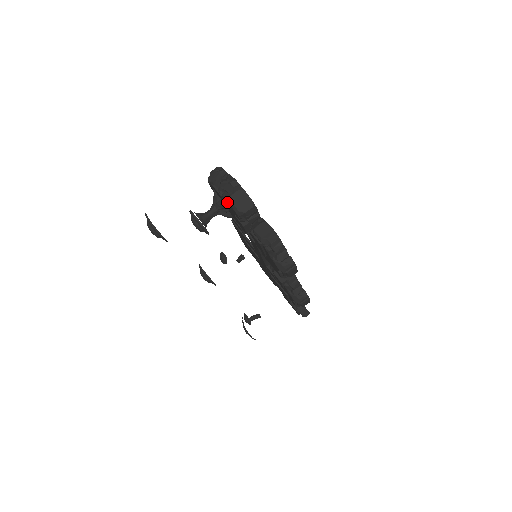
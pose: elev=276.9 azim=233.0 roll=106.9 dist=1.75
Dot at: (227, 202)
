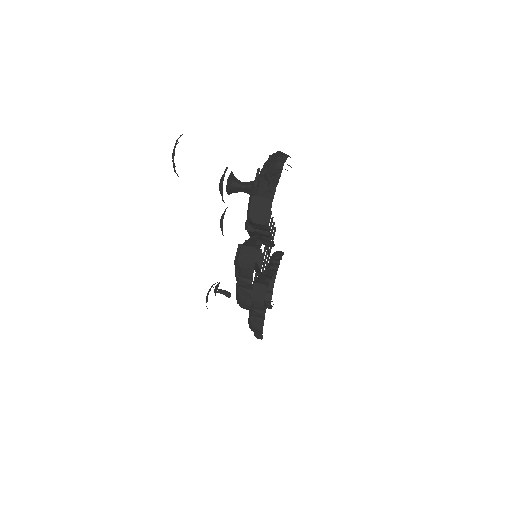
Dot at: occluded
